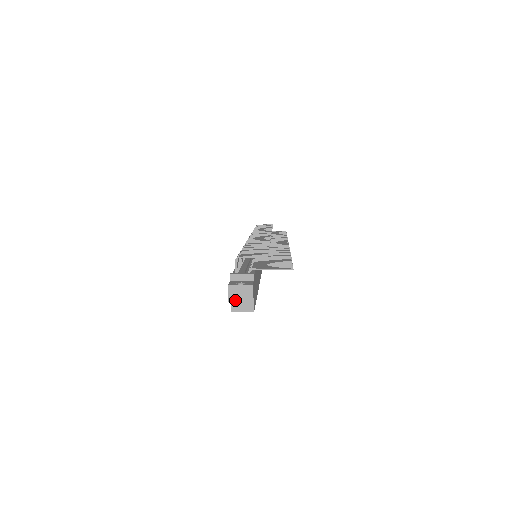
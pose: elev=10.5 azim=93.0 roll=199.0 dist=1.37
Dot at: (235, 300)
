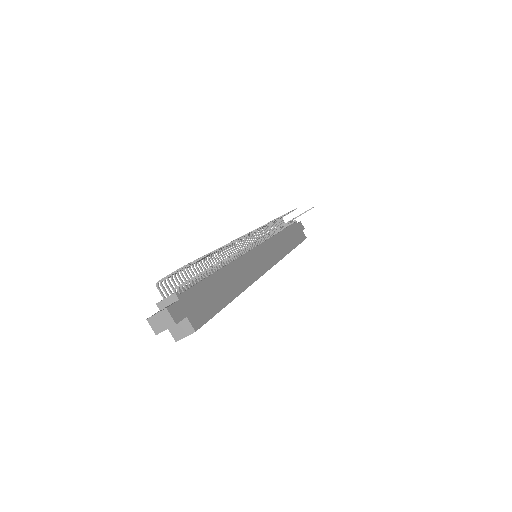
Dot at: (160, 331)
